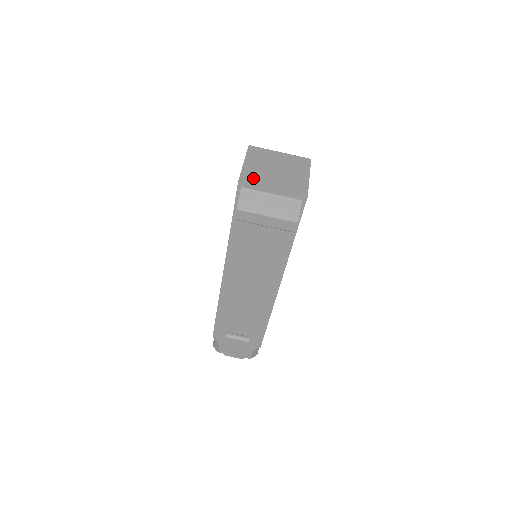
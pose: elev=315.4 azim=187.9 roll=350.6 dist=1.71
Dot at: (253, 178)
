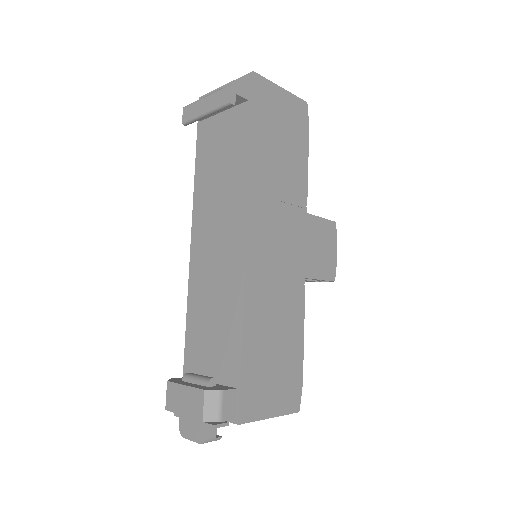
Dot at: occluded
